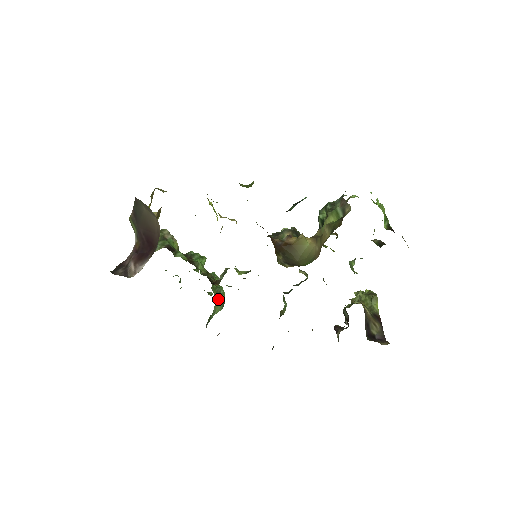
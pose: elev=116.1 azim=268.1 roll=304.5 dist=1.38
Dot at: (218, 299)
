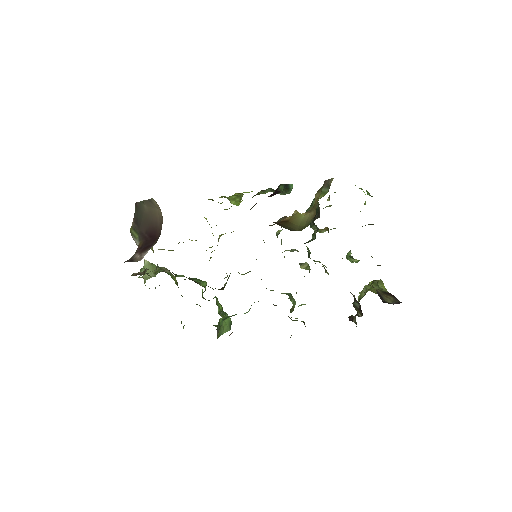
Dot at: occluded
